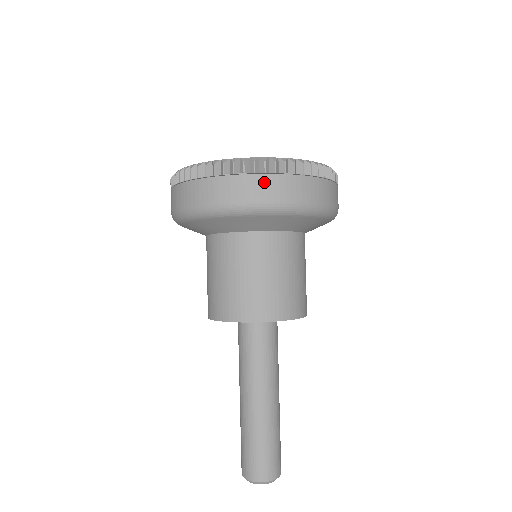
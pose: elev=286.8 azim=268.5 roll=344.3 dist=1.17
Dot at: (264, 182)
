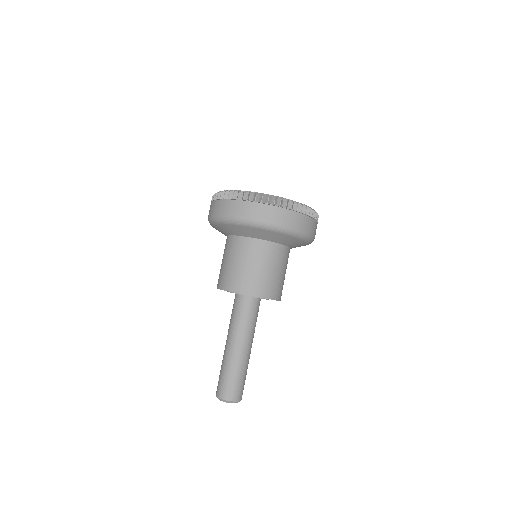
Dot at: (278, 212)
